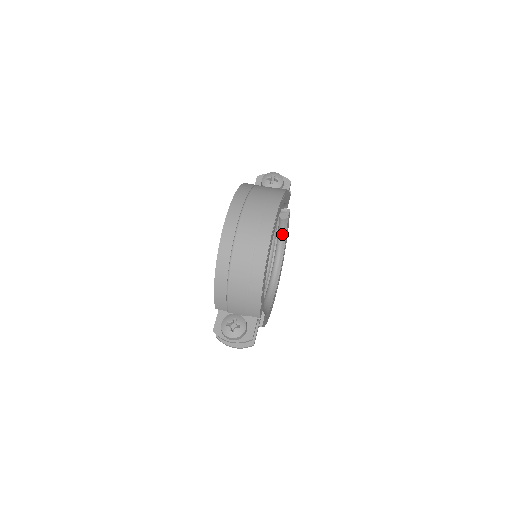
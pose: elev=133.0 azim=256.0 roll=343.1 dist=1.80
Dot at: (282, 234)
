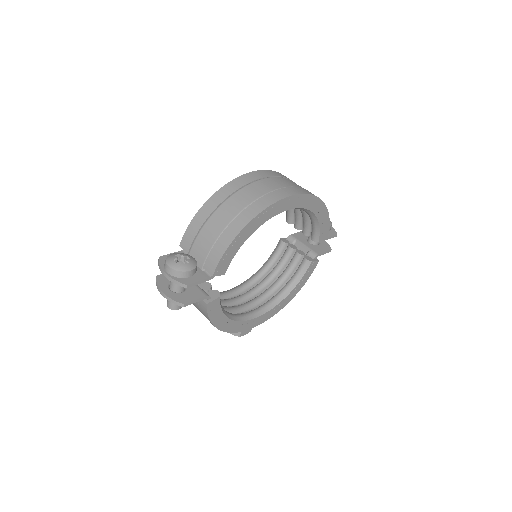
Dot at: (296, 278)
